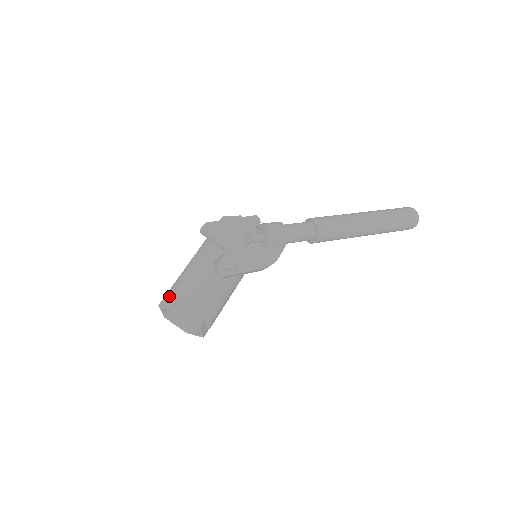
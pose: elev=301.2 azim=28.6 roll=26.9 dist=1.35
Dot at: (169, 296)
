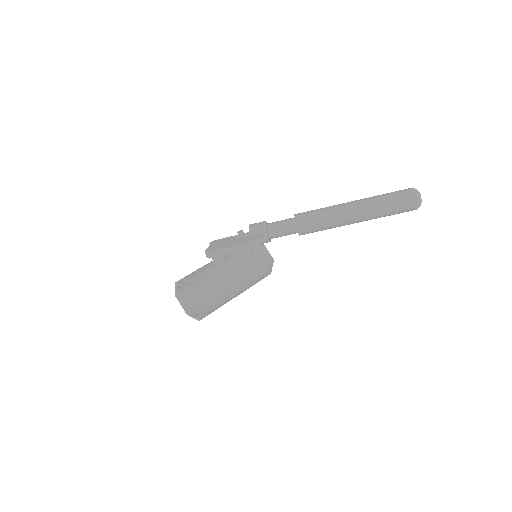
Dot at: occluded
